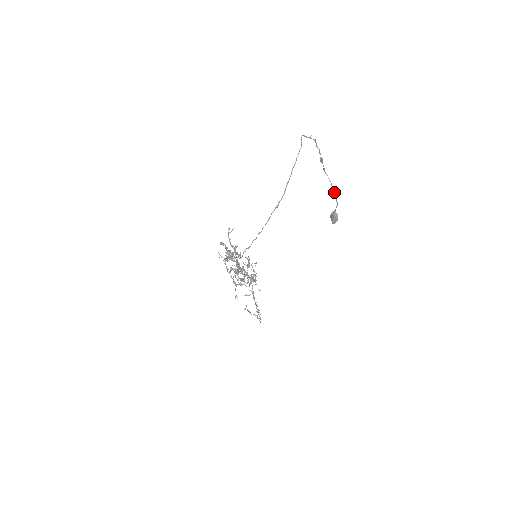
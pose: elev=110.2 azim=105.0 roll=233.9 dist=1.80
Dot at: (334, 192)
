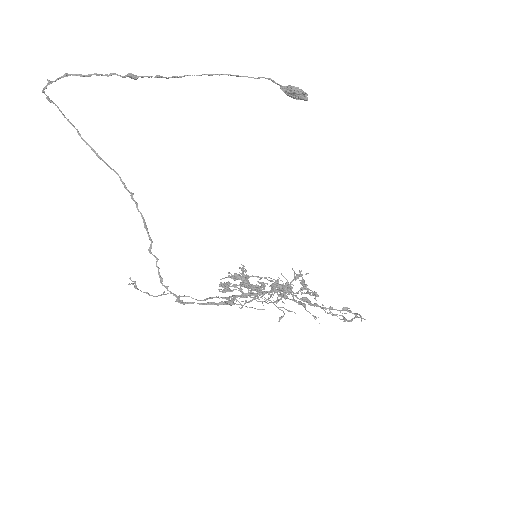
Dot at: occluded
